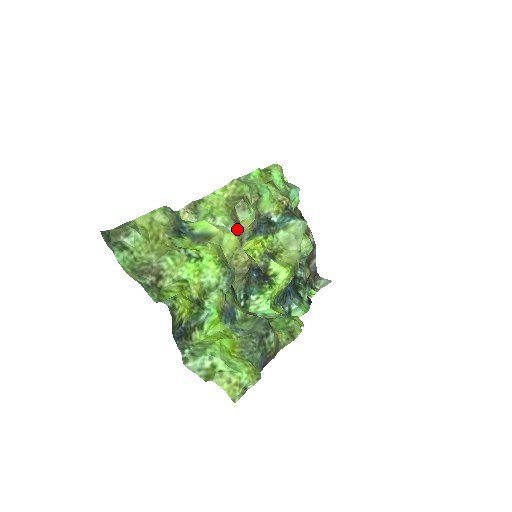
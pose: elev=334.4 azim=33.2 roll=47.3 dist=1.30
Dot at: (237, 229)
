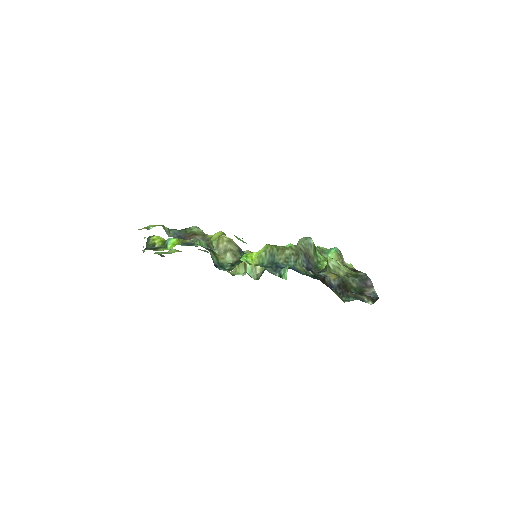
Dot at: (247, 250)
